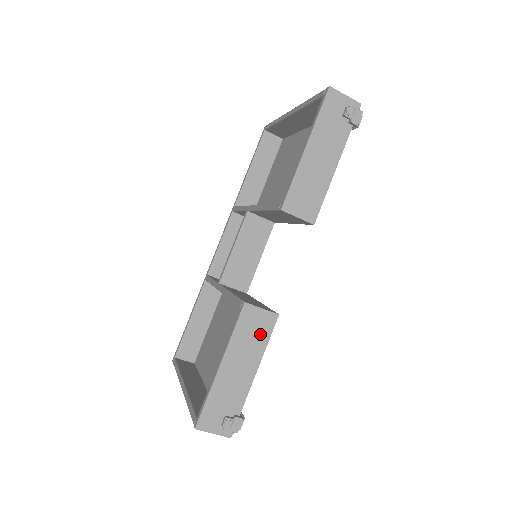
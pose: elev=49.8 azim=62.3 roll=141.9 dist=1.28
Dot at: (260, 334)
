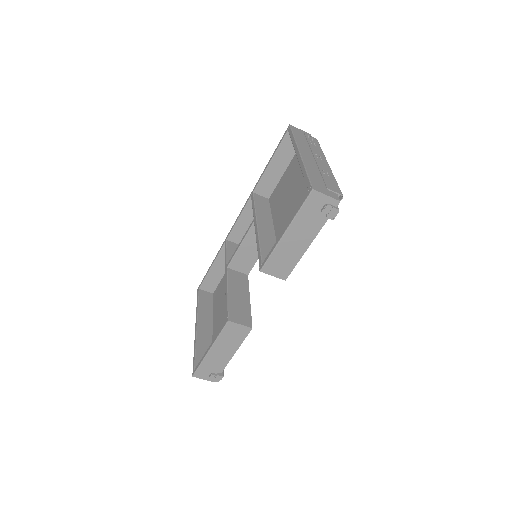
Dot at: (238, 337)
